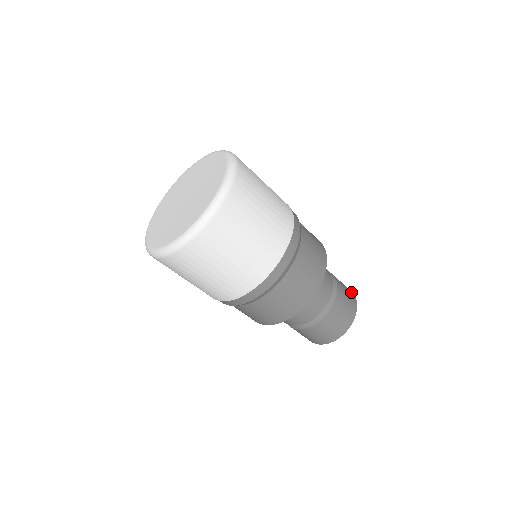
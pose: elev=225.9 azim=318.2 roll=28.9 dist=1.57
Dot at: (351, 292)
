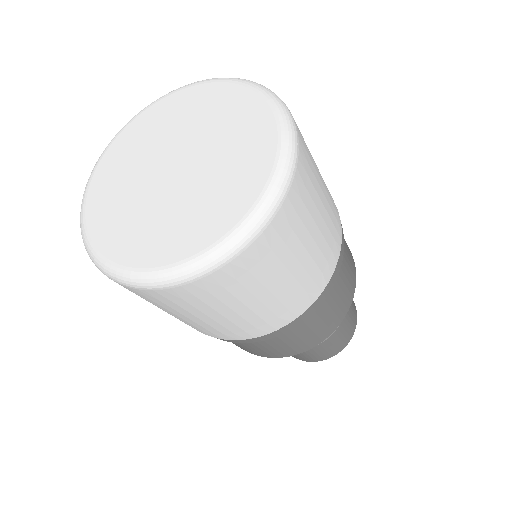
Dot at: occluded
